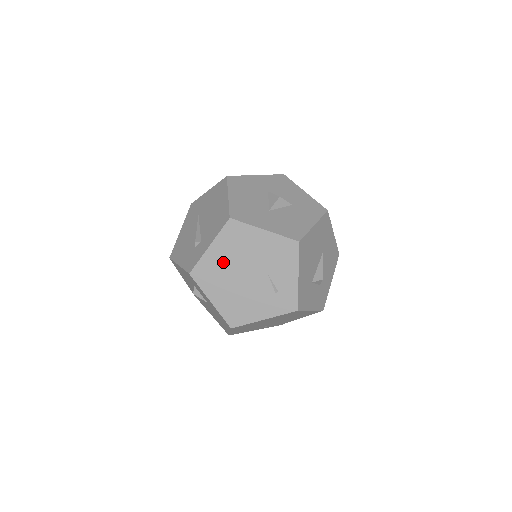
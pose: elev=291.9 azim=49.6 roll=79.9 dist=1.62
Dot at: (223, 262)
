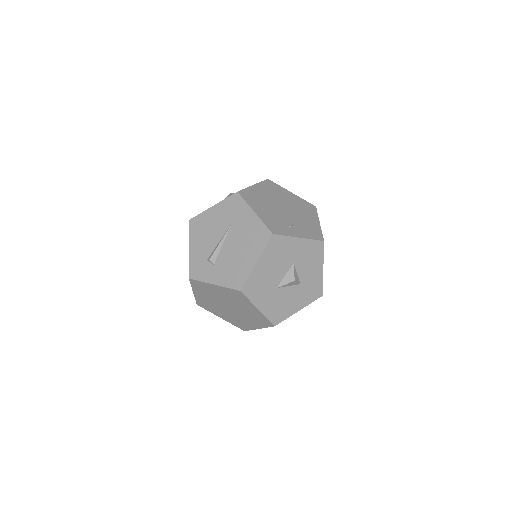
Dot at: (217, 293)
